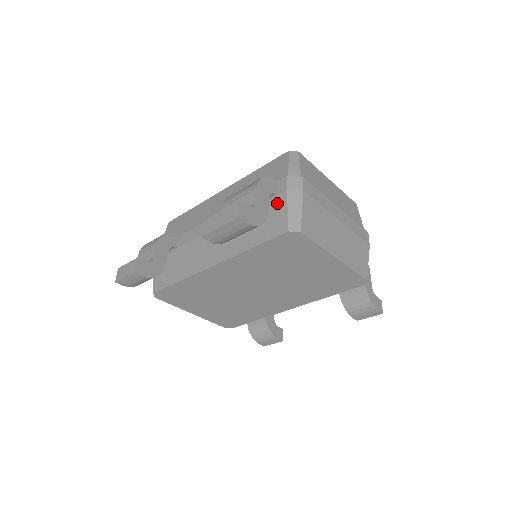
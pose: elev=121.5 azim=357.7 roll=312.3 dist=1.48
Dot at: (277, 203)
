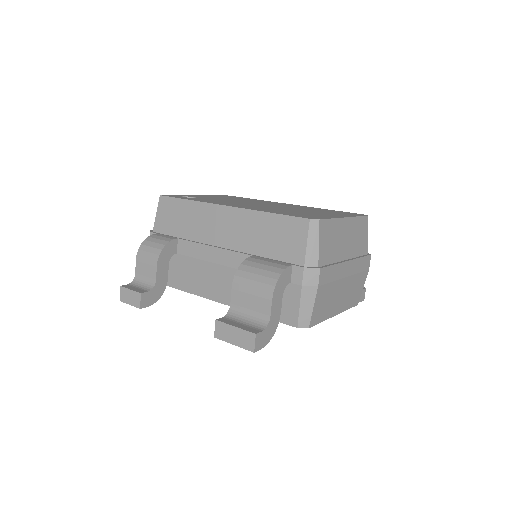
Dot at: (290, 292)
